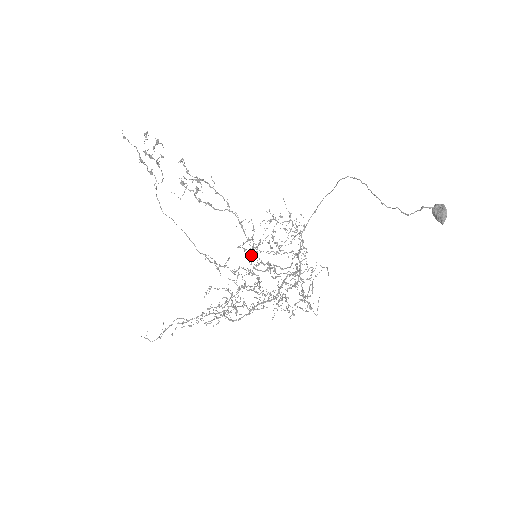
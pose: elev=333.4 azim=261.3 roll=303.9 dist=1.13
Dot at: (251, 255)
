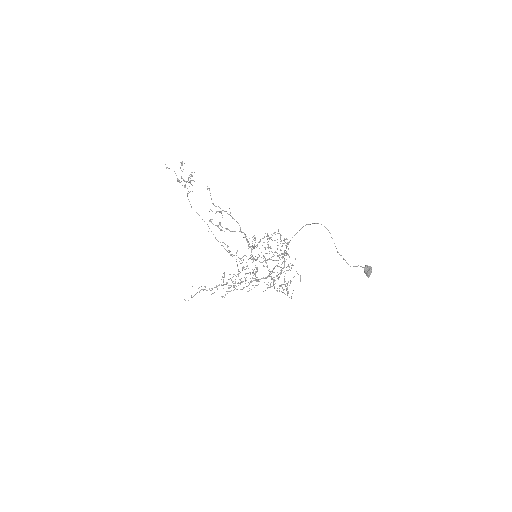
Dot at: (253, 246)
